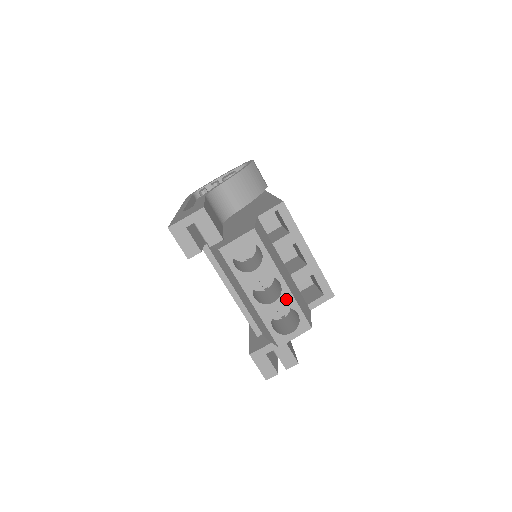
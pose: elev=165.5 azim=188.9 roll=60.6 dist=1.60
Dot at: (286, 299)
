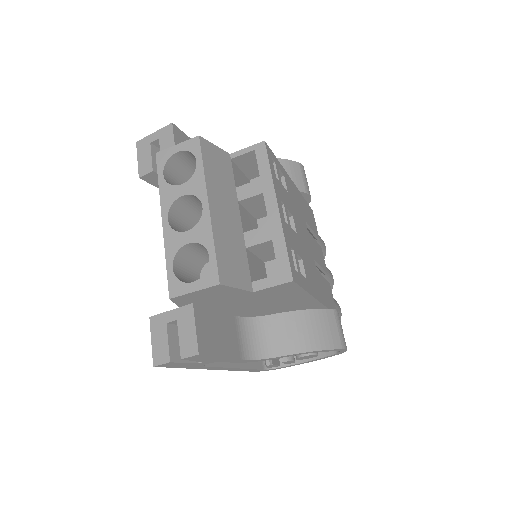
Dot at: (202, 231)
